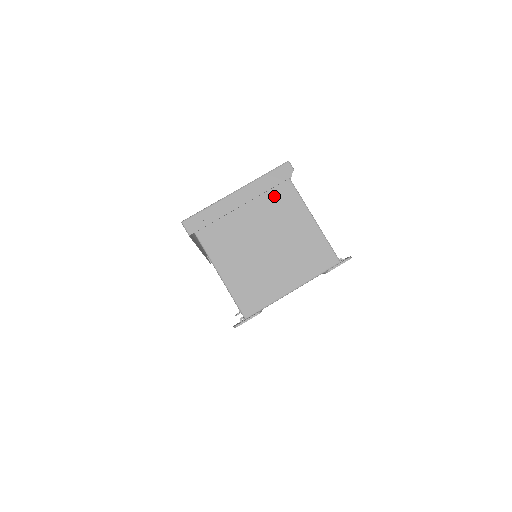
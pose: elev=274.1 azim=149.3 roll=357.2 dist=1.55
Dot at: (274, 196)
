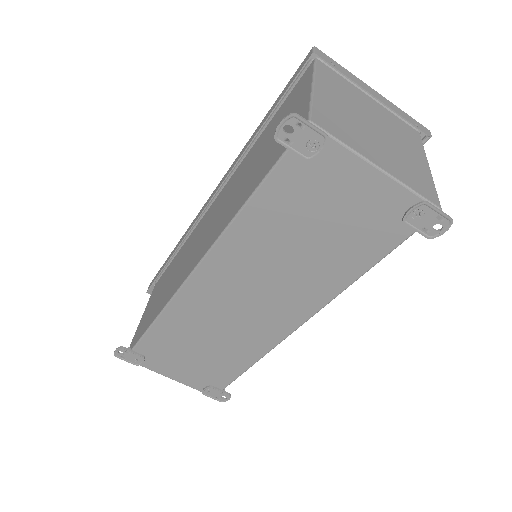
Dot at: (402, 129)
